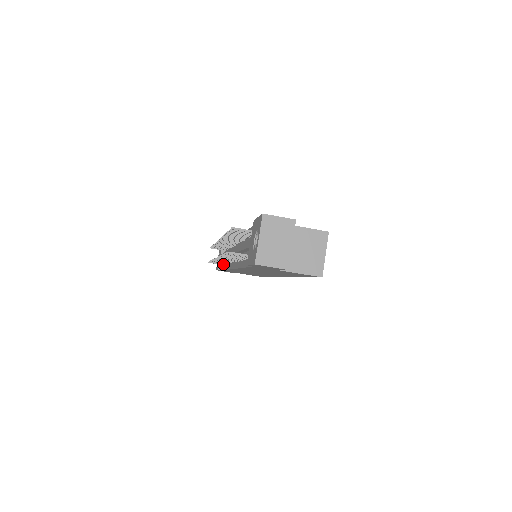
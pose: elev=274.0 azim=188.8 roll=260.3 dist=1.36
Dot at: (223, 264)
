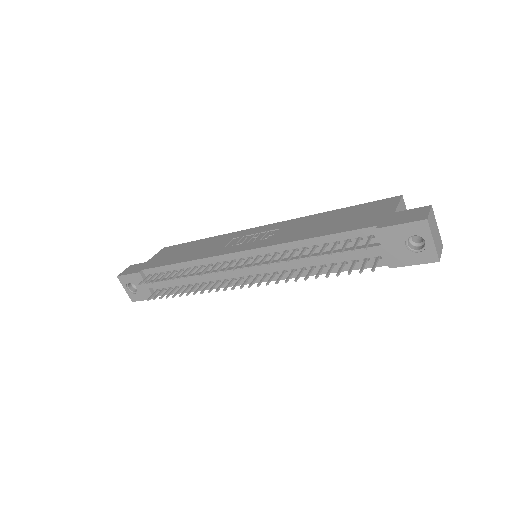
Dot at: (170, 289)
